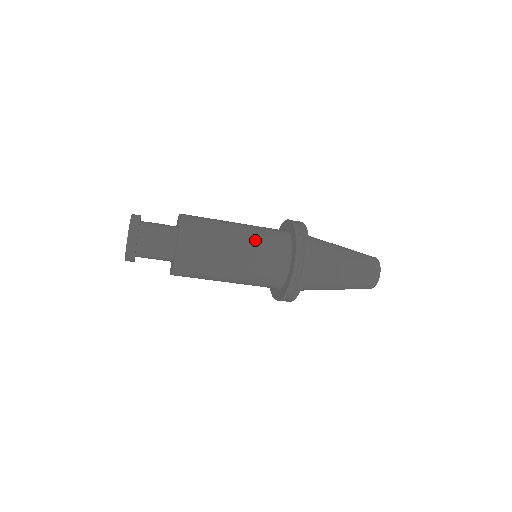
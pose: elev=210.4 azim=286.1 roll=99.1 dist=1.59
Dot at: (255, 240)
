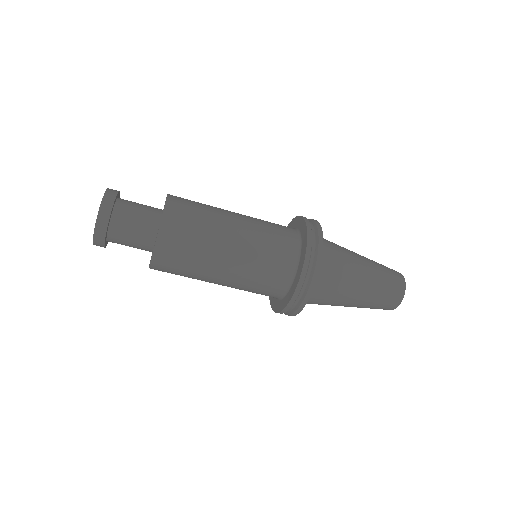
Dot at: (256, 219)
